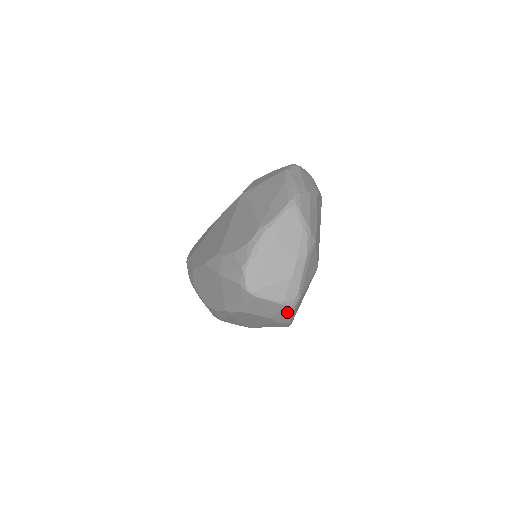
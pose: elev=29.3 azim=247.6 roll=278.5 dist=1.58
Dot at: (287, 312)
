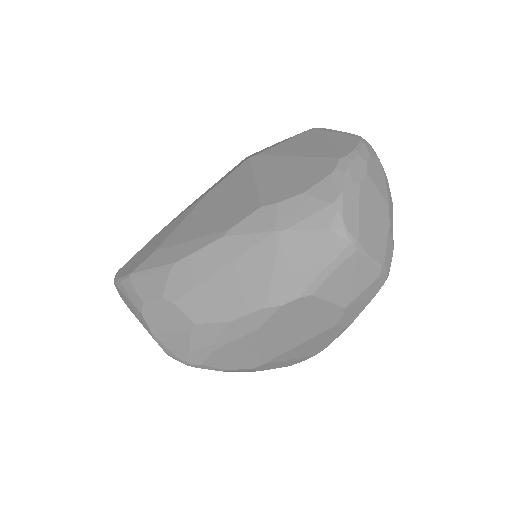
Dot at: (370, 293)
